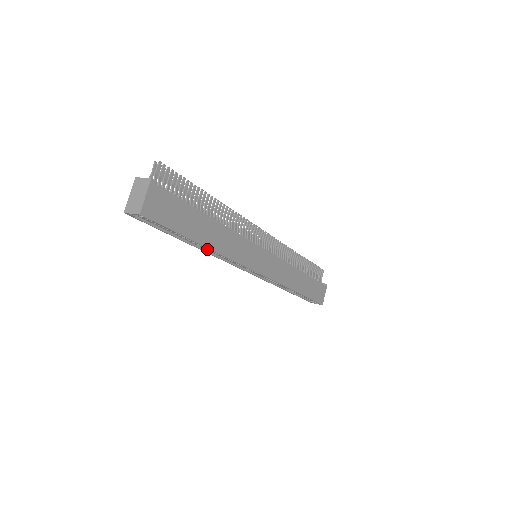
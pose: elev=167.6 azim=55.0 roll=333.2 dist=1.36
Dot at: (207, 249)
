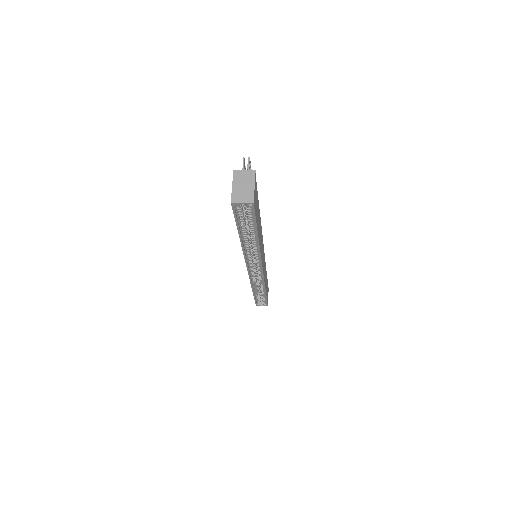
Dot at: (247, 245)
